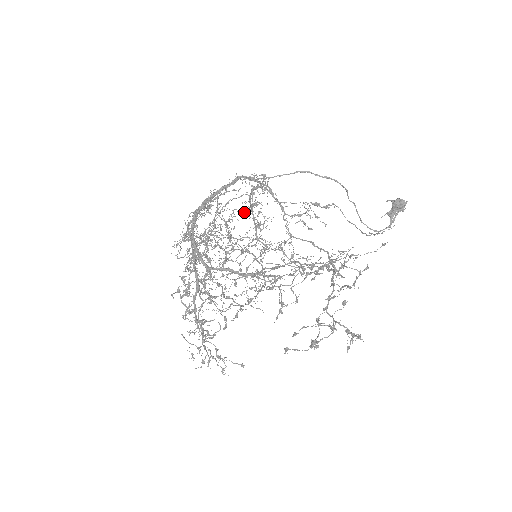
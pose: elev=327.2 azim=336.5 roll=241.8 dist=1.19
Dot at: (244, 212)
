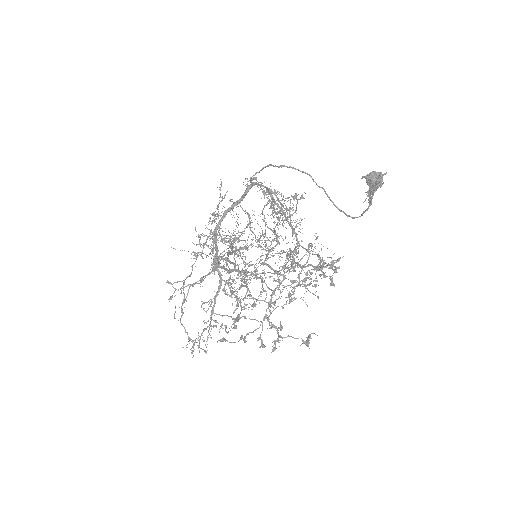
Dot at: occluded
